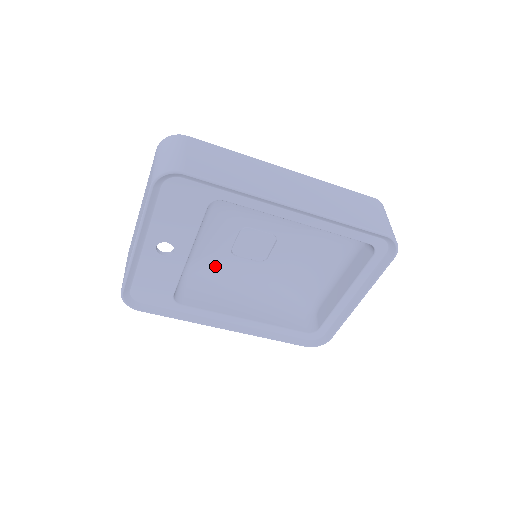
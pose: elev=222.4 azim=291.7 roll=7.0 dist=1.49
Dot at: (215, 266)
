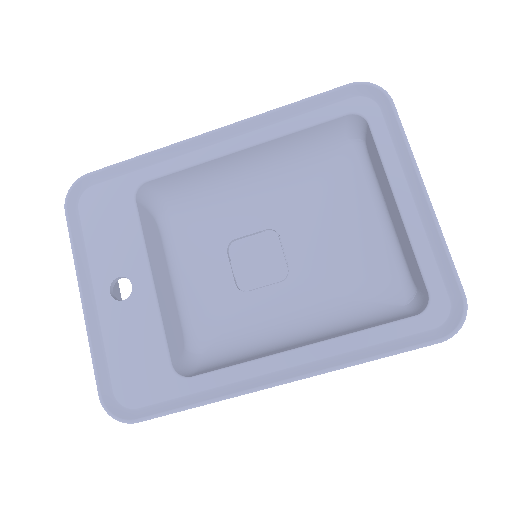
Dot at: (233, 323)
